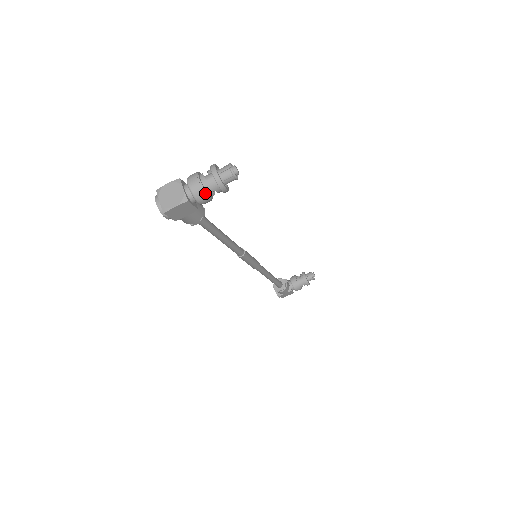
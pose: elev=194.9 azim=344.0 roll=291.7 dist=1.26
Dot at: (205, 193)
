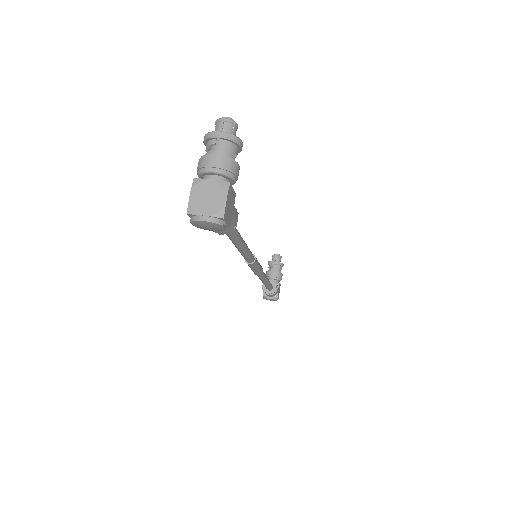
Dot at: (233, 161)
